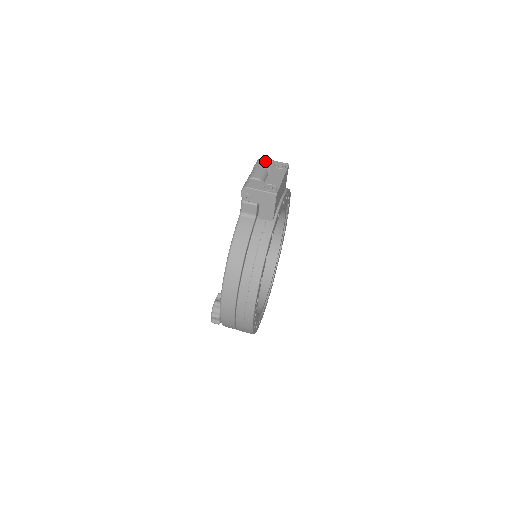
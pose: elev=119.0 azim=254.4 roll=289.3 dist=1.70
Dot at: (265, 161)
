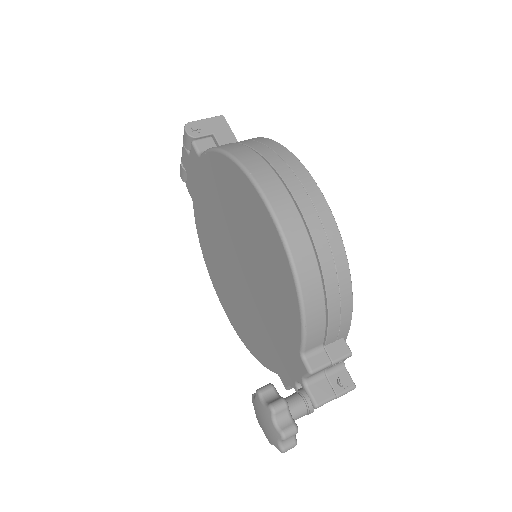
Dot at: occluded
